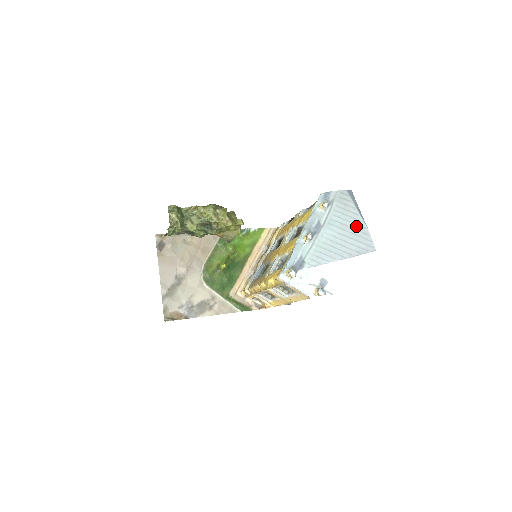
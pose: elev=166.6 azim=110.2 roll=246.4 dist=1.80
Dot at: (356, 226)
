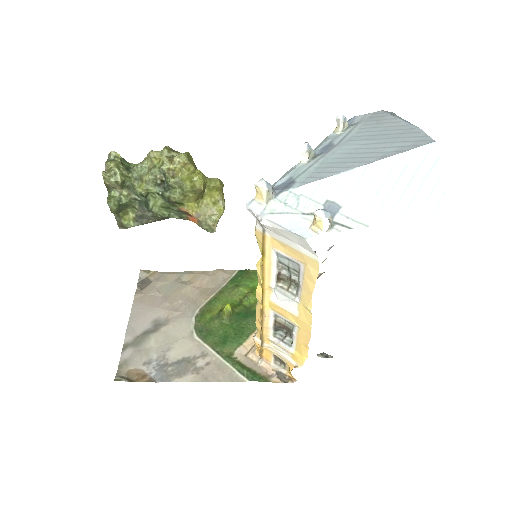
Dot at: (396, 131)
